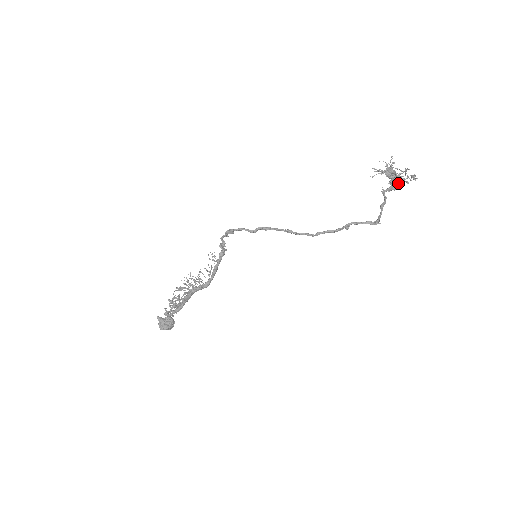
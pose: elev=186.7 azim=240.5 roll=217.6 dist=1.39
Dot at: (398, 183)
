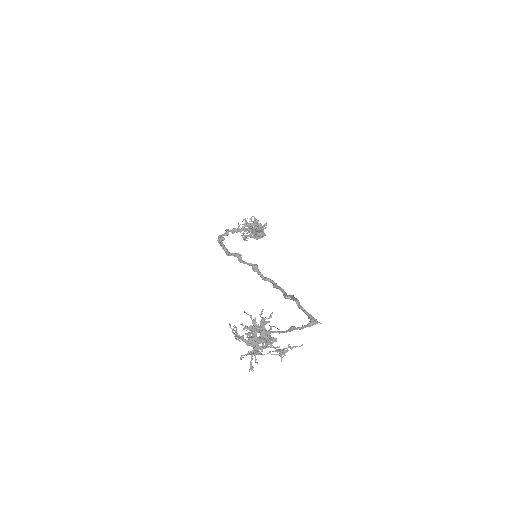
Dot at: (256, 353)
